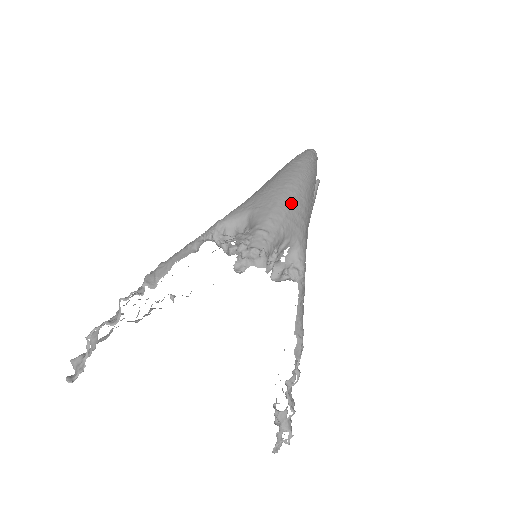
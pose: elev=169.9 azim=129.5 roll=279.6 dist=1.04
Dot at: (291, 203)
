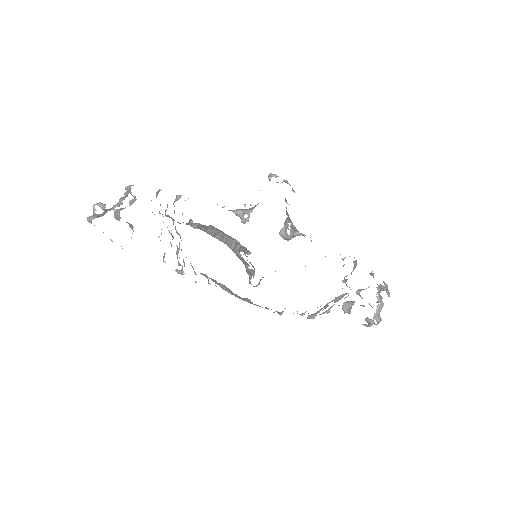
Dot at: occluded
